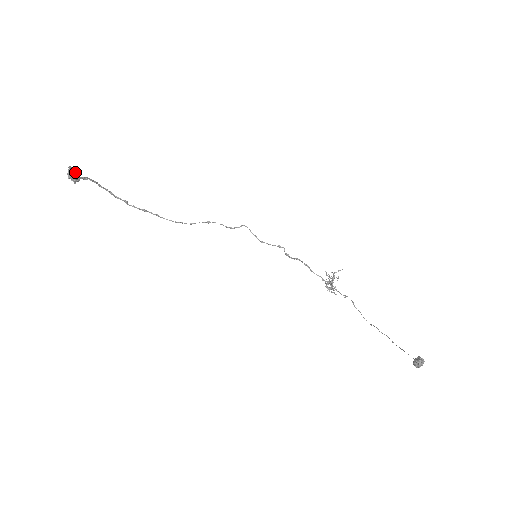
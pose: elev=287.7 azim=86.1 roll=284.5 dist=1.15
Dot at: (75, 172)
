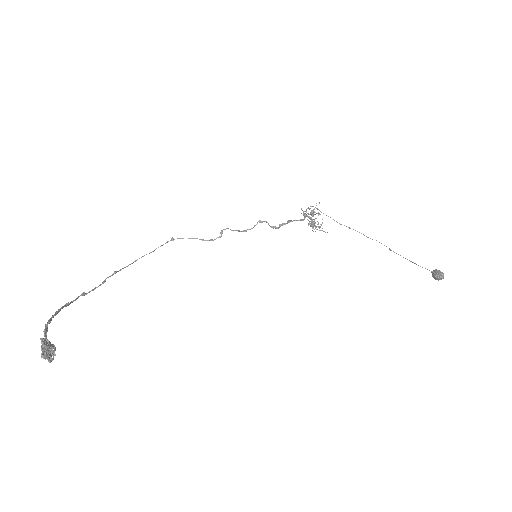
Dot at: (44, 345)
